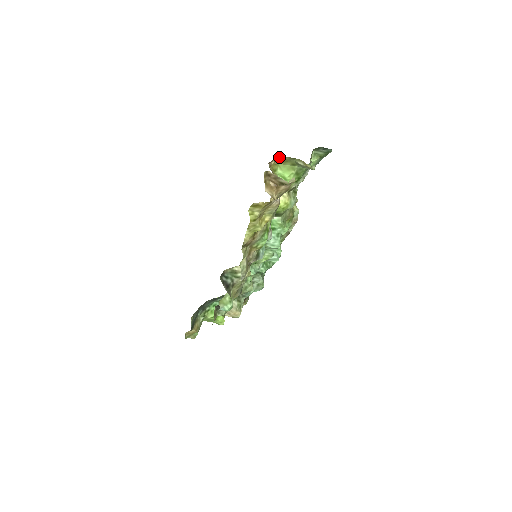
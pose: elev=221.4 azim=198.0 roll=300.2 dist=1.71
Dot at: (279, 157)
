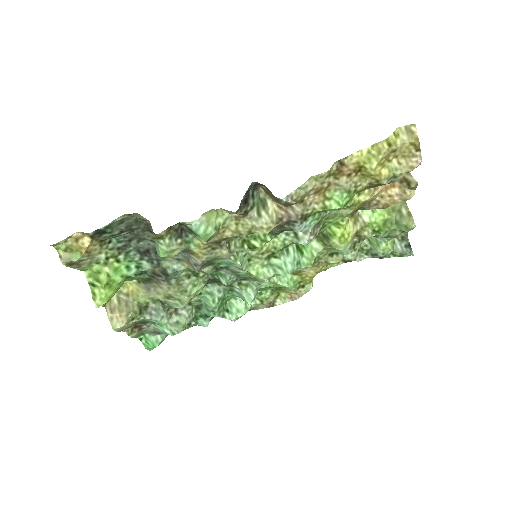
Dot at: occluded
